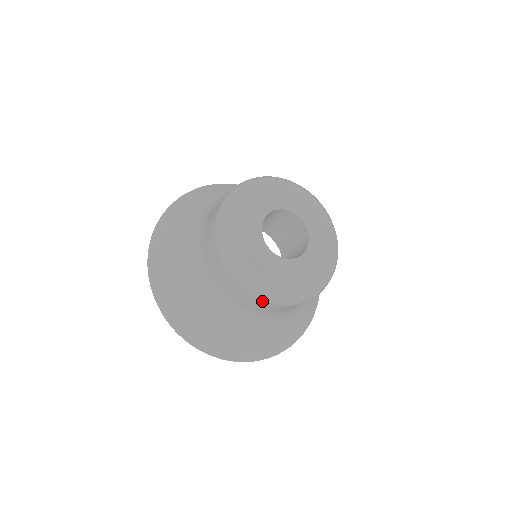
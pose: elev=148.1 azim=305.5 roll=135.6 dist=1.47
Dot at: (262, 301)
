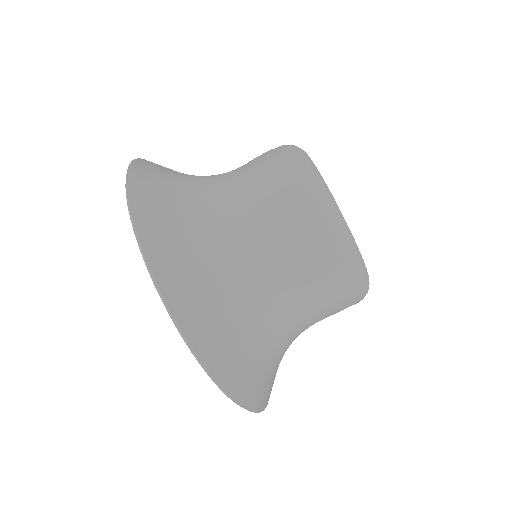
Dot at: (350, 283)
